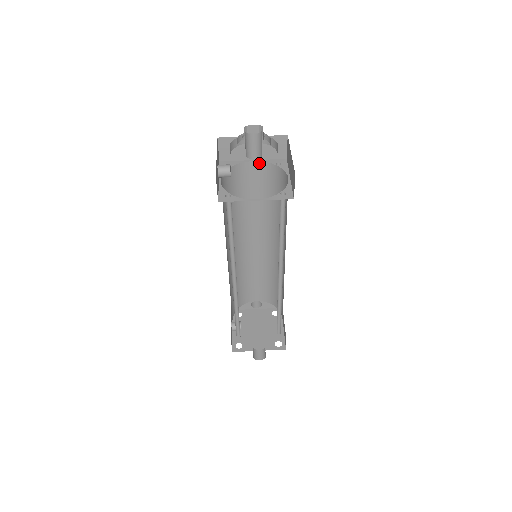
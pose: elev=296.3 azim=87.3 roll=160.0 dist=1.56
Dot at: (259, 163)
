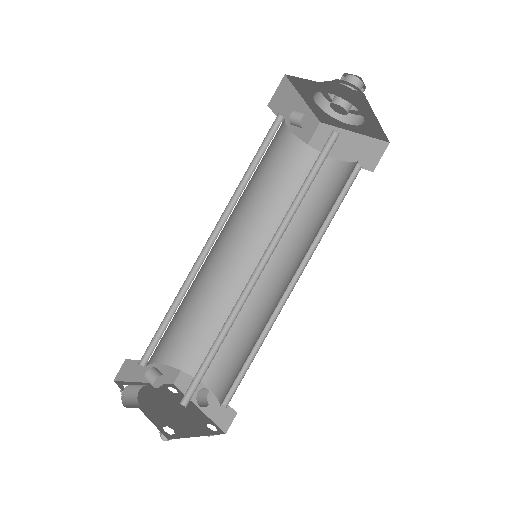
Dot at: (341, 163)
